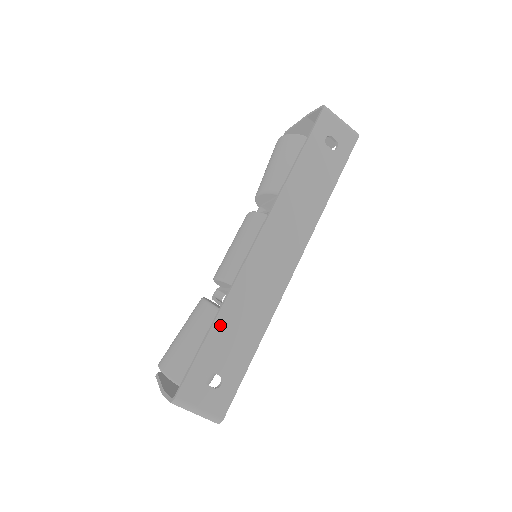
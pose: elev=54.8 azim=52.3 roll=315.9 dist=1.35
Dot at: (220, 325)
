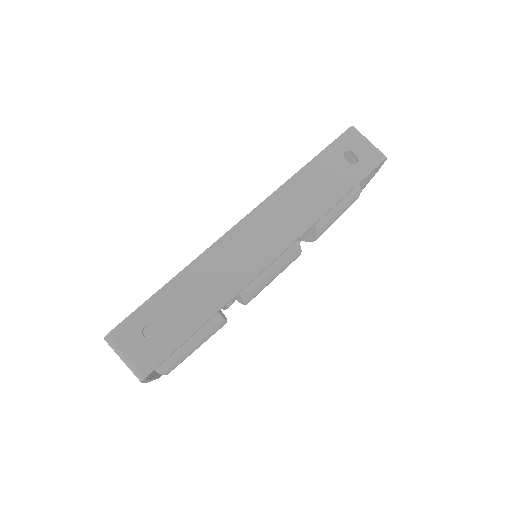
Dot at: (177, 284)
